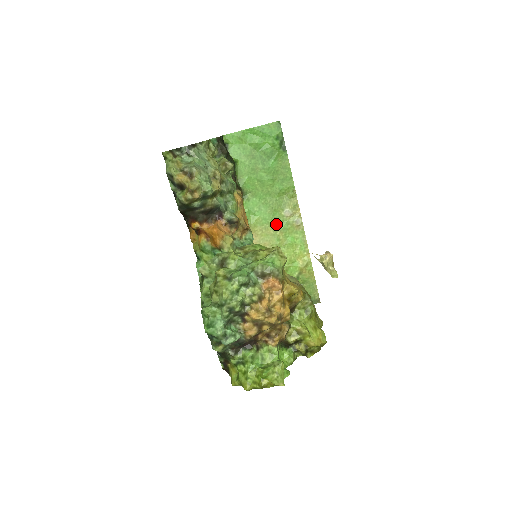
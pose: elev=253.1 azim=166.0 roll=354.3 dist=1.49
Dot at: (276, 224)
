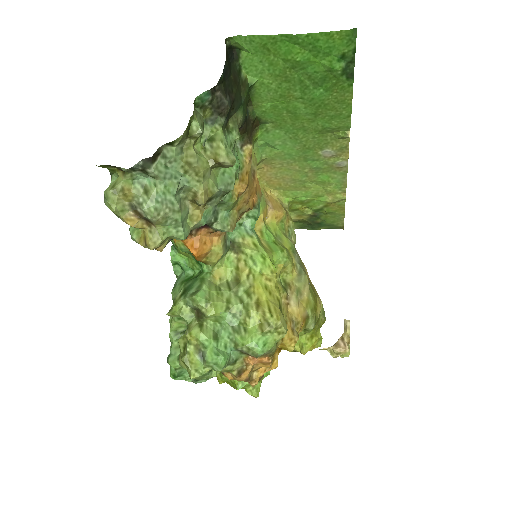
Dot at: (306, 161)
